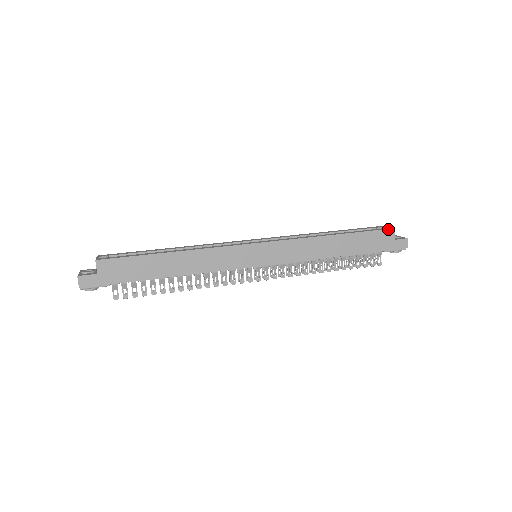
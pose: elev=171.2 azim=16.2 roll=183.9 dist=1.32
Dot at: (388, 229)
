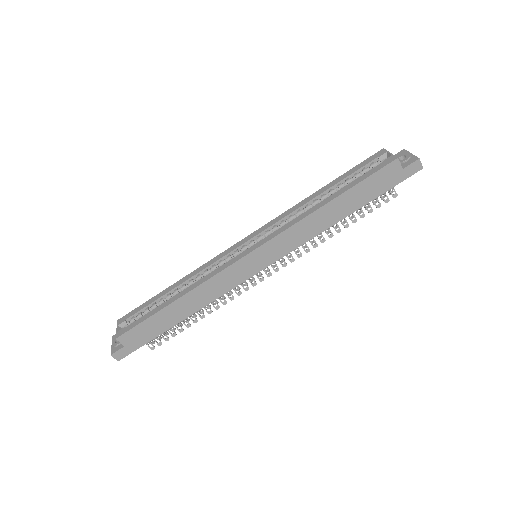
Dot at: (390, 163)
